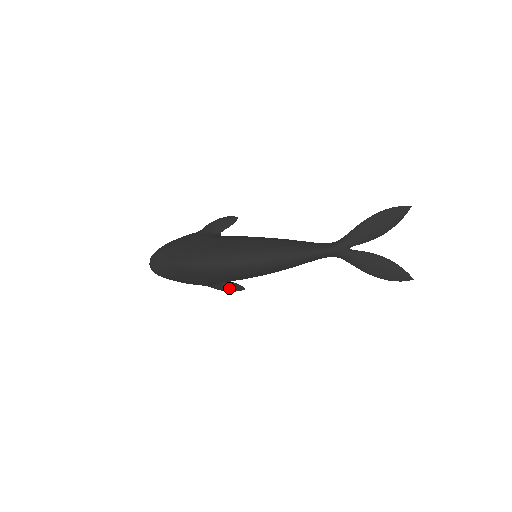
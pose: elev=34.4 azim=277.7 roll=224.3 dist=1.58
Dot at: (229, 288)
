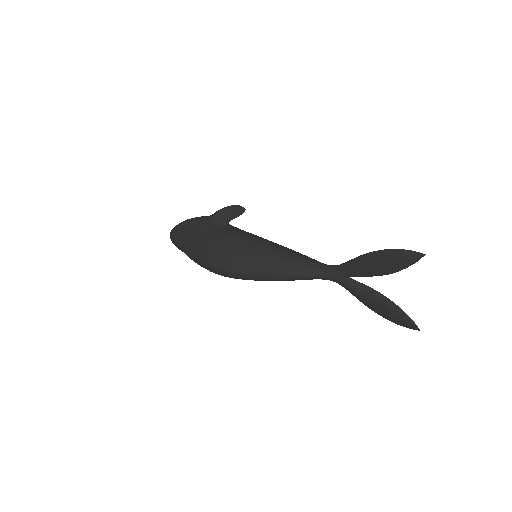
Dot at: occluded
